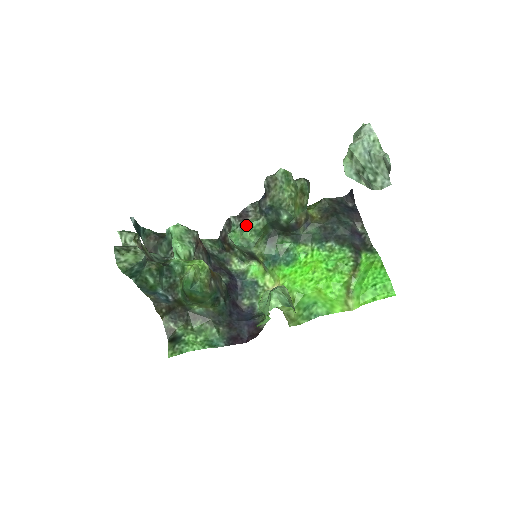
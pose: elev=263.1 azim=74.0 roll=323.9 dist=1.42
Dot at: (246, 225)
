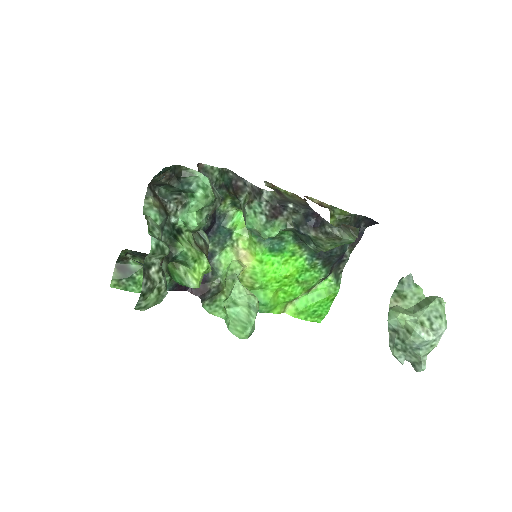
Dot at: (273, 231)
